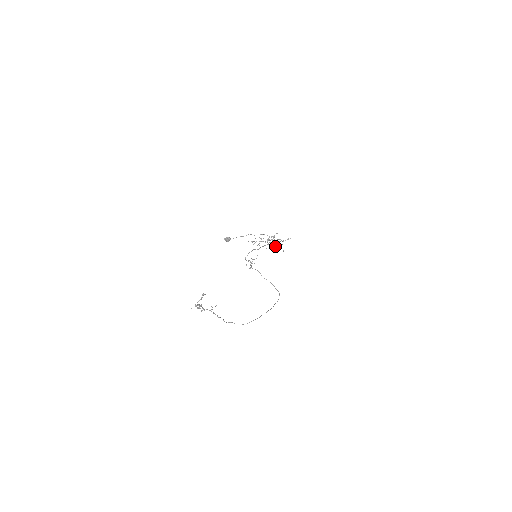
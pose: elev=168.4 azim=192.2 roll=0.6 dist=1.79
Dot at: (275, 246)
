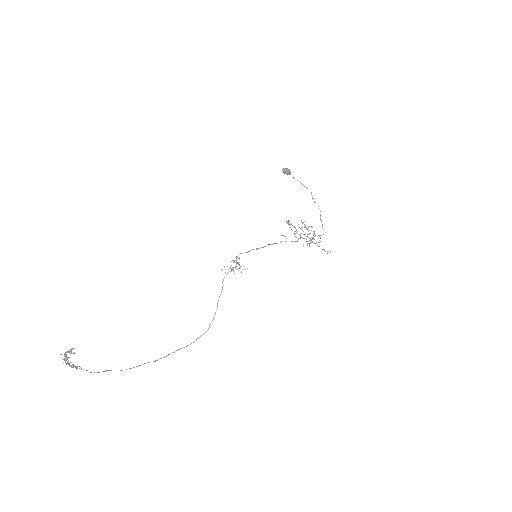
Dot at: (308, 237)
